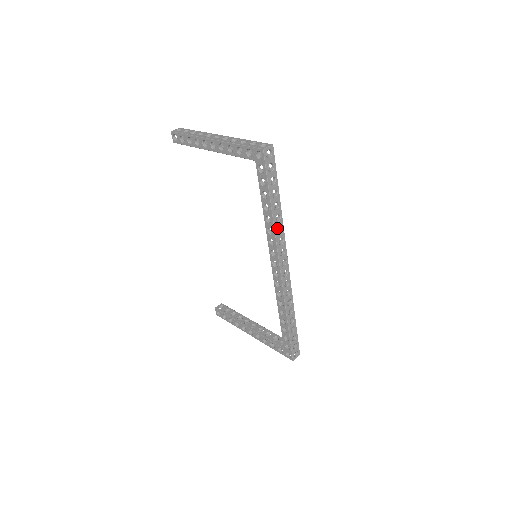
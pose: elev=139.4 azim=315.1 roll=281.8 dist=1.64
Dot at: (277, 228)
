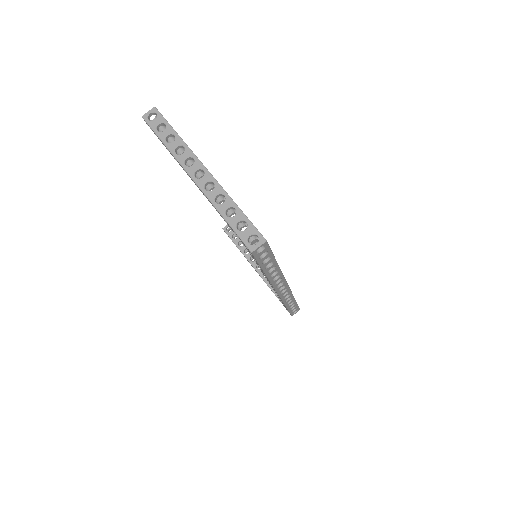
Dot at: occluded
